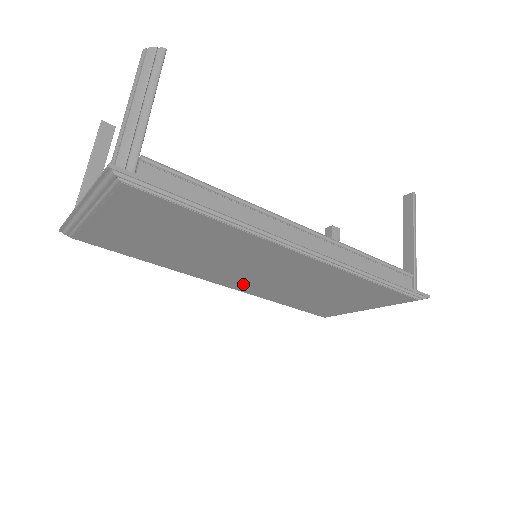
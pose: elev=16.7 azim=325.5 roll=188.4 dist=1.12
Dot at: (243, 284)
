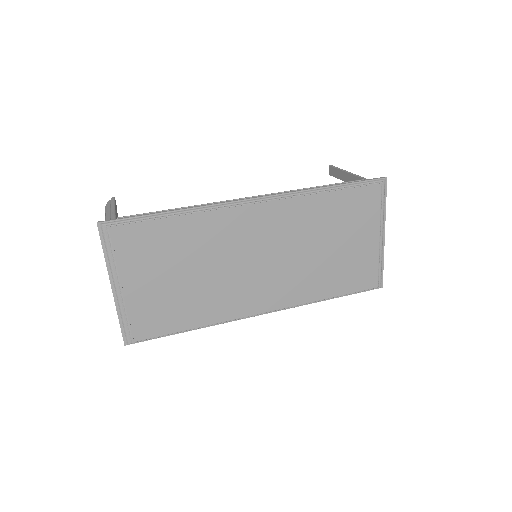
Dot at: (276, 292)
